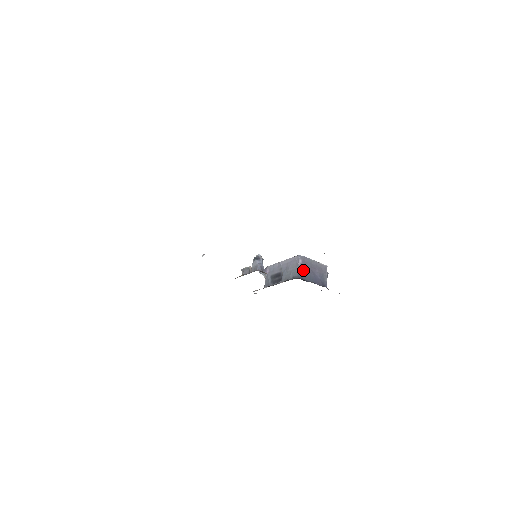
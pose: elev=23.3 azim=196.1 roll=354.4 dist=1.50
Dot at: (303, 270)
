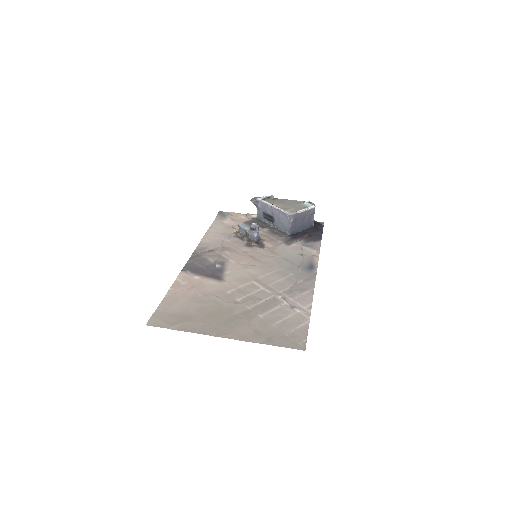
Dot at: (294, 226)
